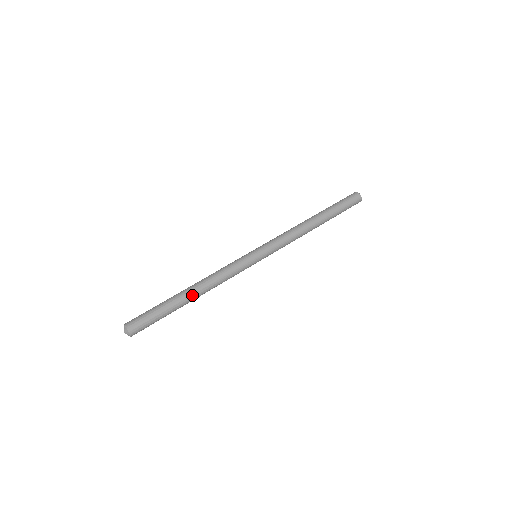
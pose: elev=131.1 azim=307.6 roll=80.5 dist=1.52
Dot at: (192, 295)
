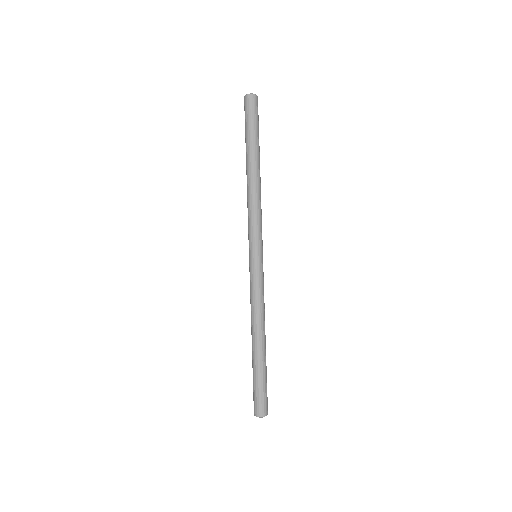
Dot at: (264, 343)
